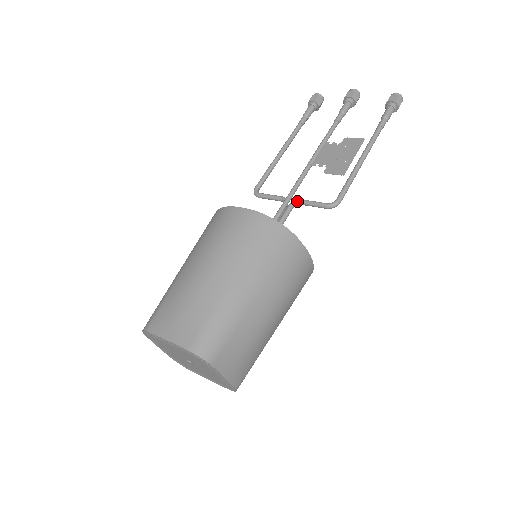
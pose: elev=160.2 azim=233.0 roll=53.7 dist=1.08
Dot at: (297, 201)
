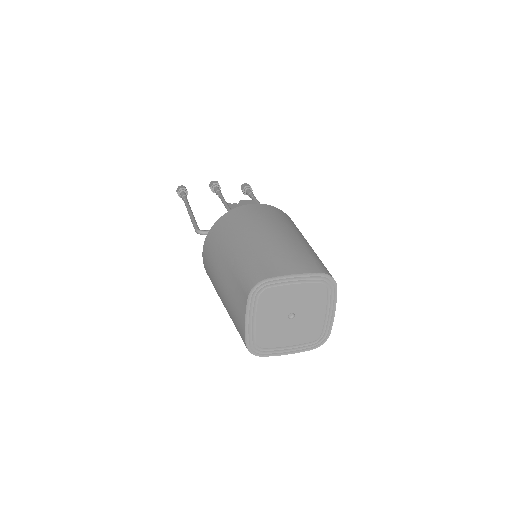
Dot at: occluded
